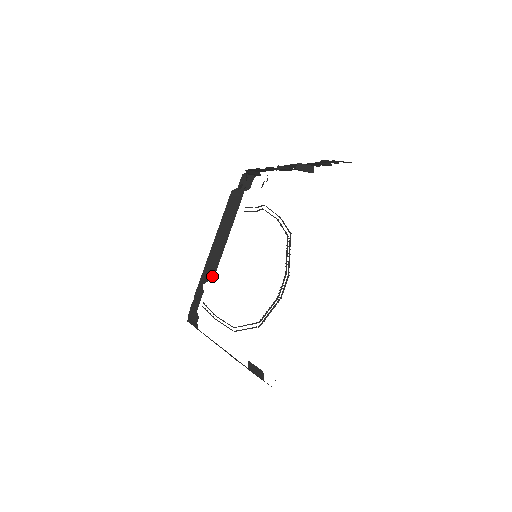
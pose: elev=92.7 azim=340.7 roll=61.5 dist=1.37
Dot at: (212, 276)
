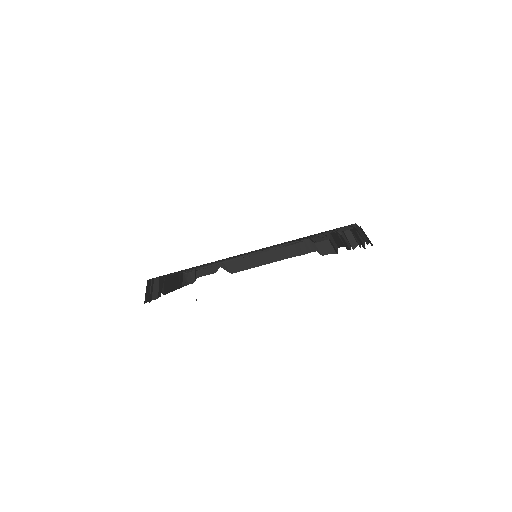
Dot at: (232, 271)
